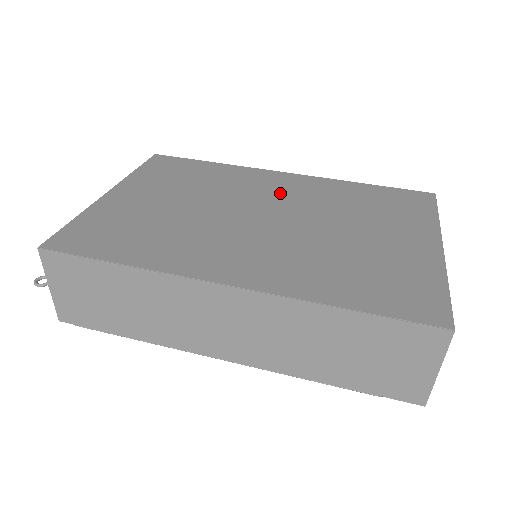
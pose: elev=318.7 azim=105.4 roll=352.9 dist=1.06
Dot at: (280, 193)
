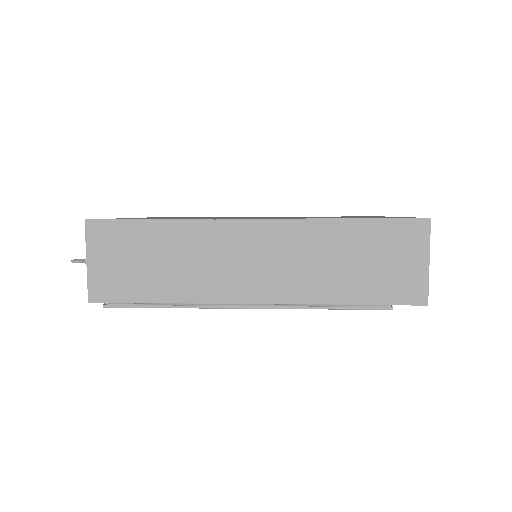
Dot at: occluded
